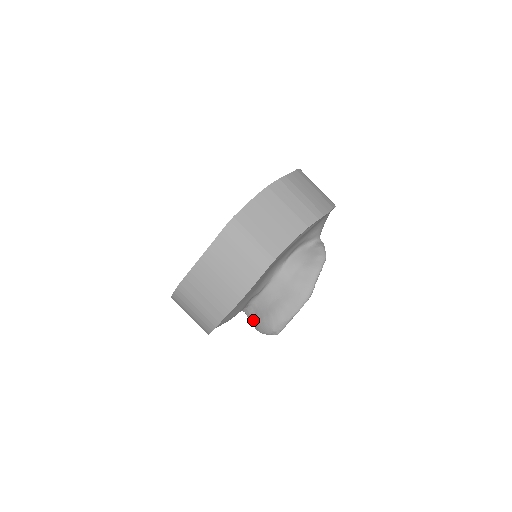
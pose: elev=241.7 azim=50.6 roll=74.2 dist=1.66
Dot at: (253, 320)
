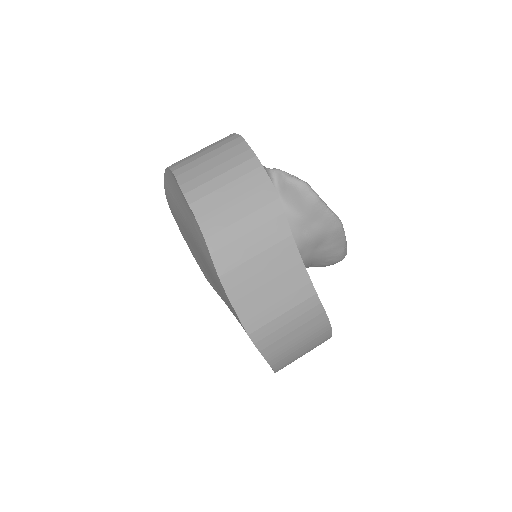
Dot at: occluded
